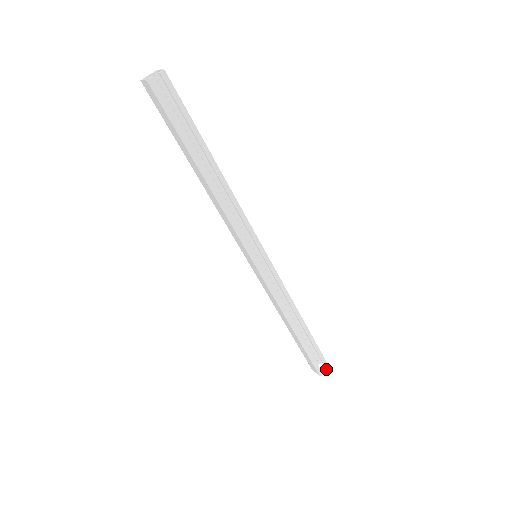
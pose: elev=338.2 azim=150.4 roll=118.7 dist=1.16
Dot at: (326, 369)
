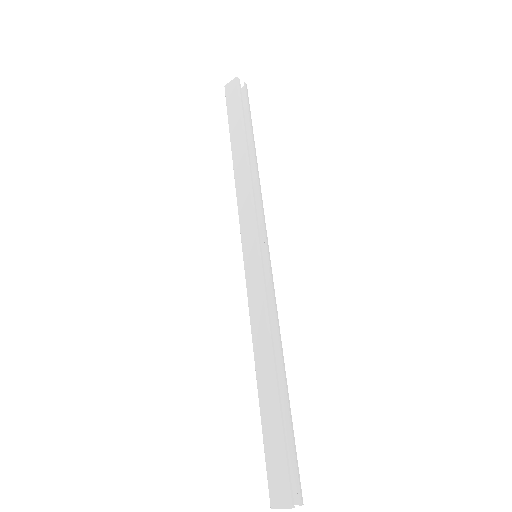
Dot at: (298, 502)
